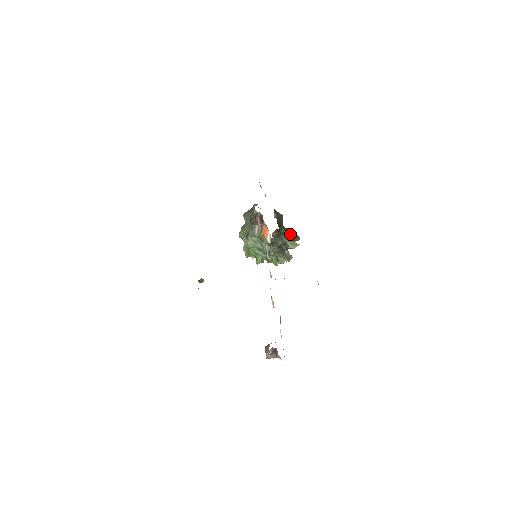
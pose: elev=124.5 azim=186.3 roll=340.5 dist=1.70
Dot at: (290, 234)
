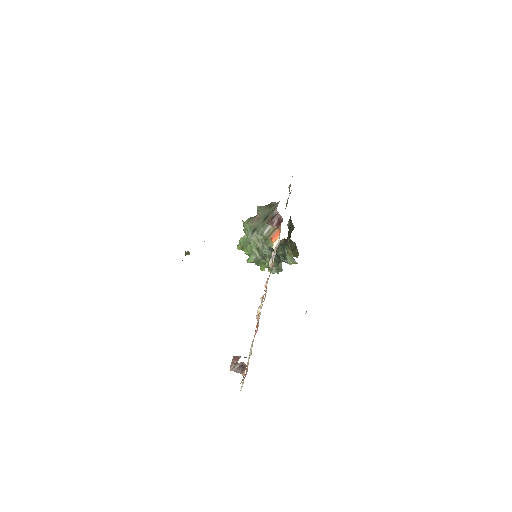
Dot at: (293, 248)
